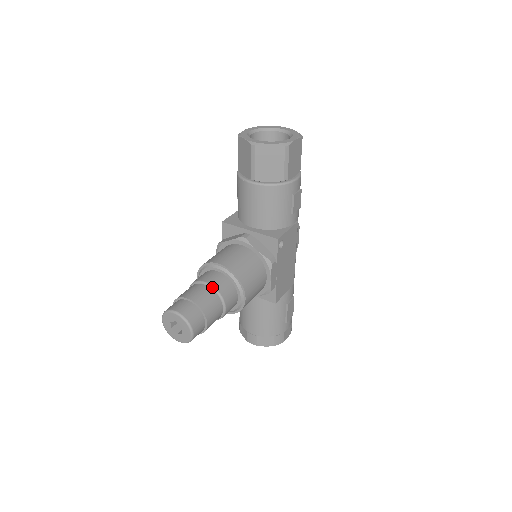
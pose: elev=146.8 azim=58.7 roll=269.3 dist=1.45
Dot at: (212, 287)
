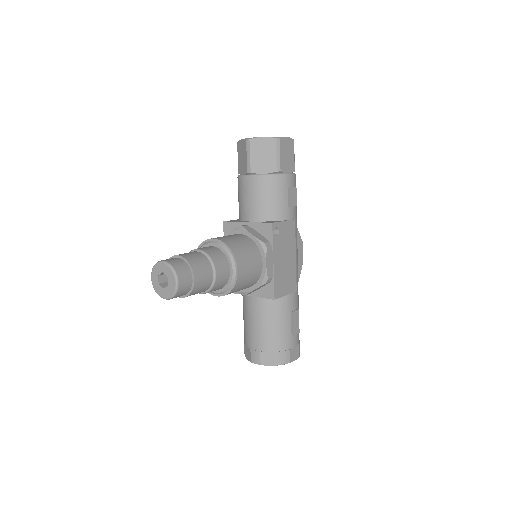
Dot at: (203, 252)
